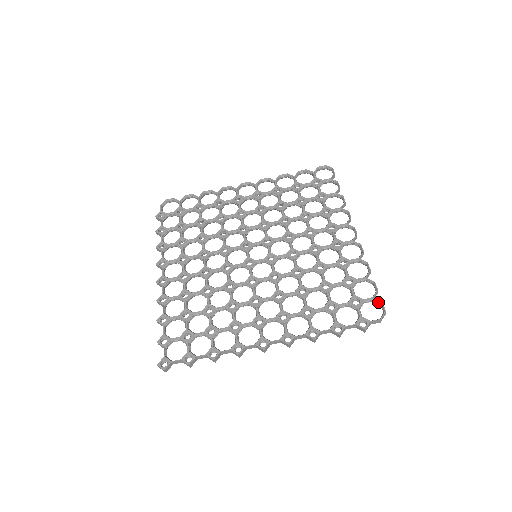
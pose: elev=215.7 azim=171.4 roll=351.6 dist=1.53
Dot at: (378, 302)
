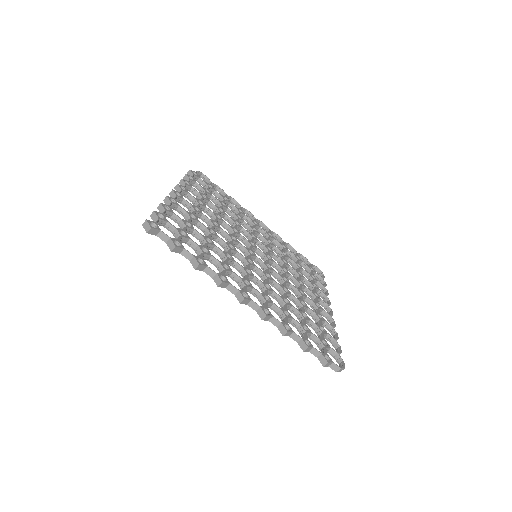
Dot at: (340, 358)
